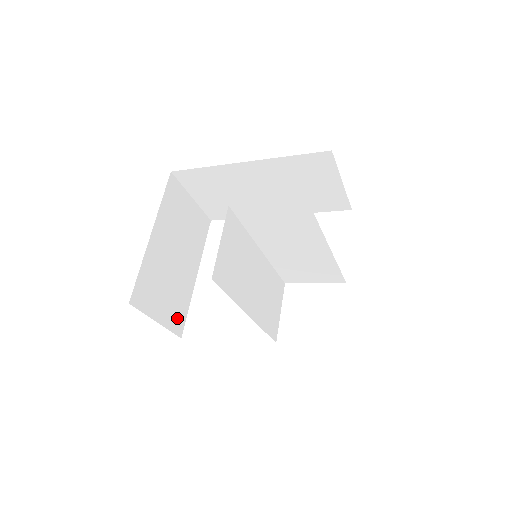
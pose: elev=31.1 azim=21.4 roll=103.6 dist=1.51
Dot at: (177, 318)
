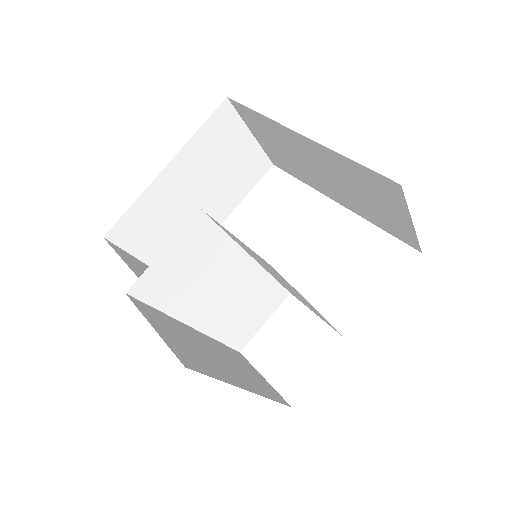
Dot at: occluded
